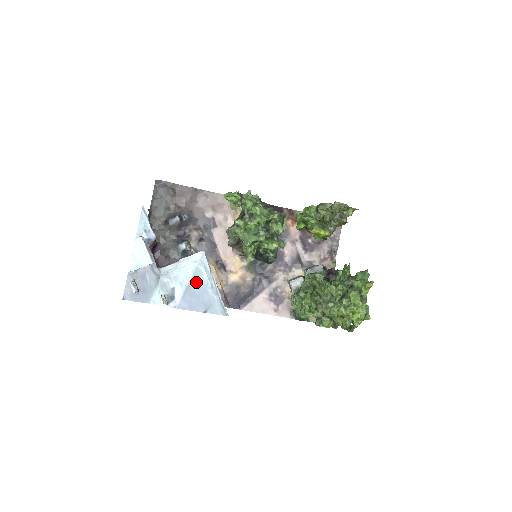
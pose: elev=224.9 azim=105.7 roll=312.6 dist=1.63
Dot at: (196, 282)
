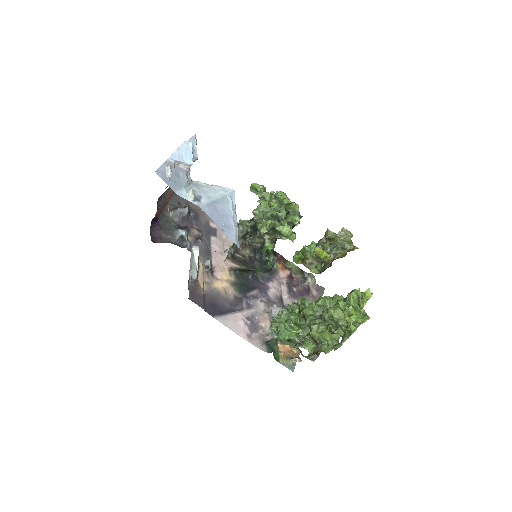
Dot at: (222, 204)
